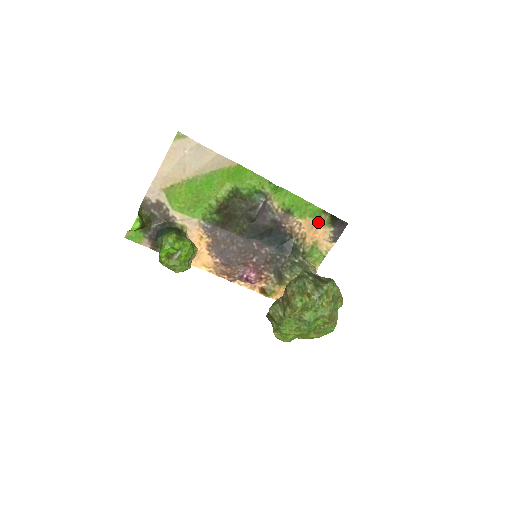
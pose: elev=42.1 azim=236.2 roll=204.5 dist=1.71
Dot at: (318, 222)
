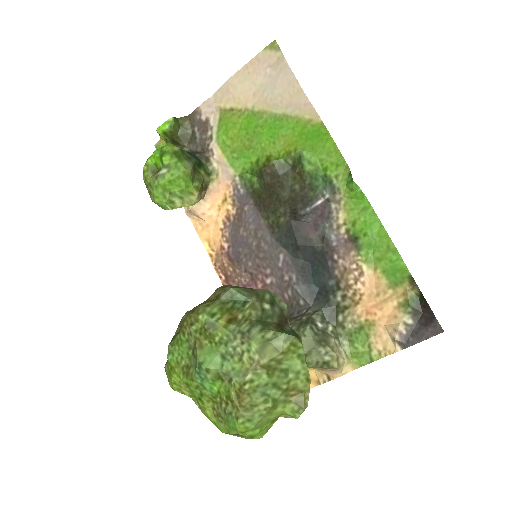
Dot at: (393, 291)
